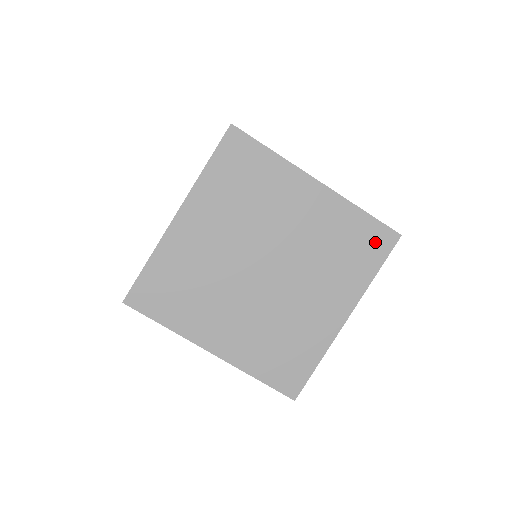
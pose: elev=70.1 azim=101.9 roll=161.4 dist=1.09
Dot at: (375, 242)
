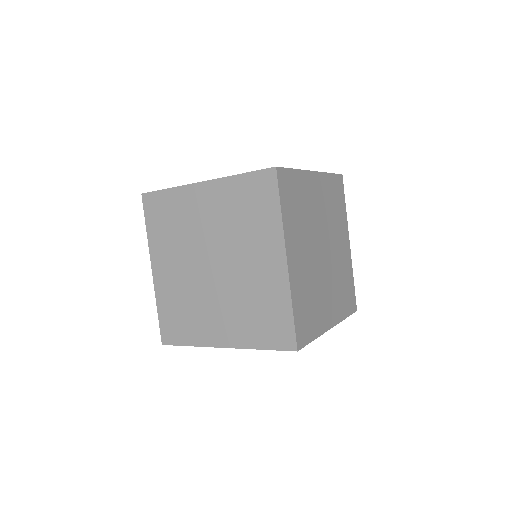
Dot at: occluded
